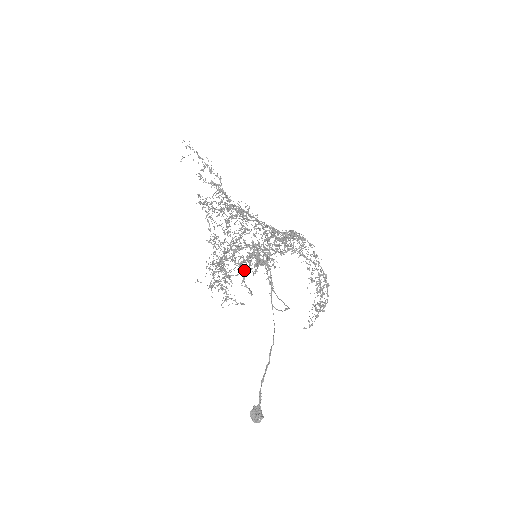
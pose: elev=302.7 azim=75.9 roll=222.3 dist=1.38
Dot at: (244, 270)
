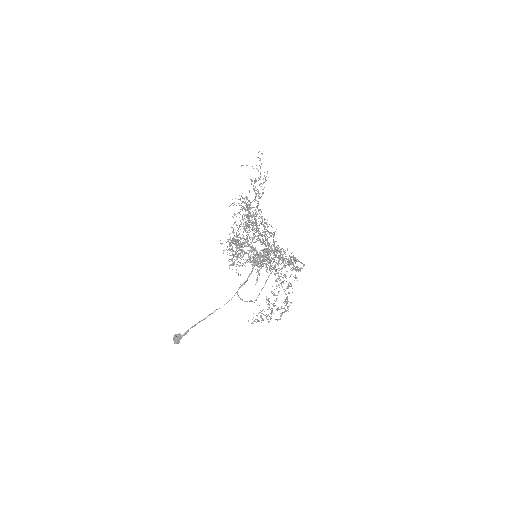
Dot at: occluded
